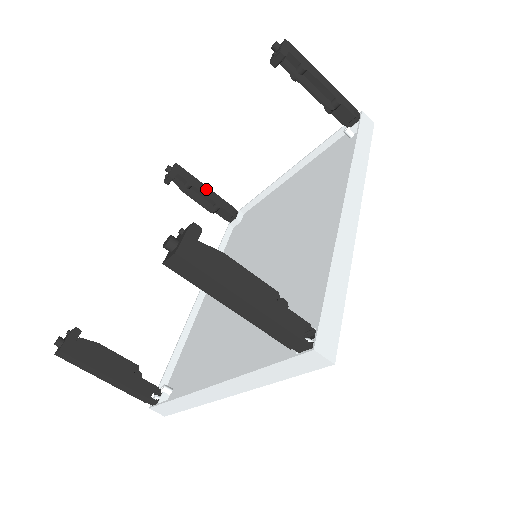
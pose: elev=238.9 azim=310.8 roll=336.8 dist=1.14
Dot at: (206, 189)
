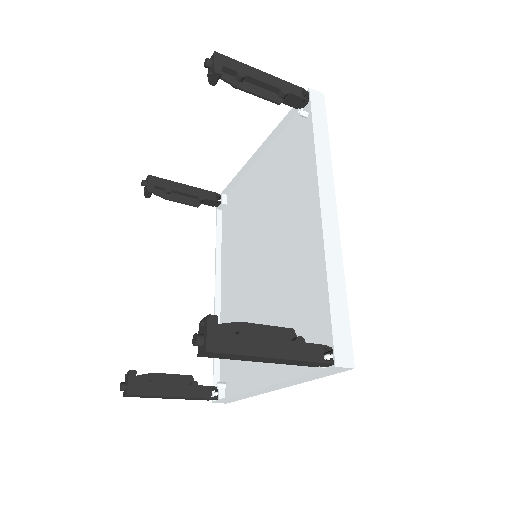
Dot at: (185, 187)
